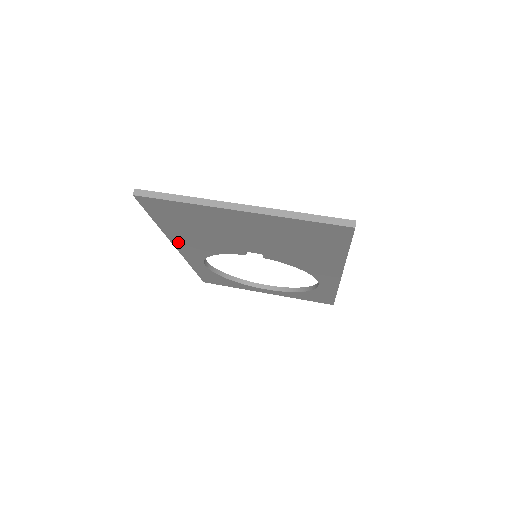
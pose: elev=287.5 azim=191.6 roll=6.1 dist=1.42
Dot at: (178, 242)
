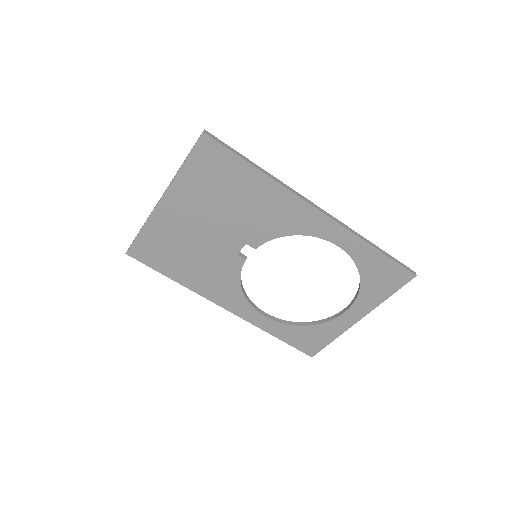
Dot at: (209, 294)
